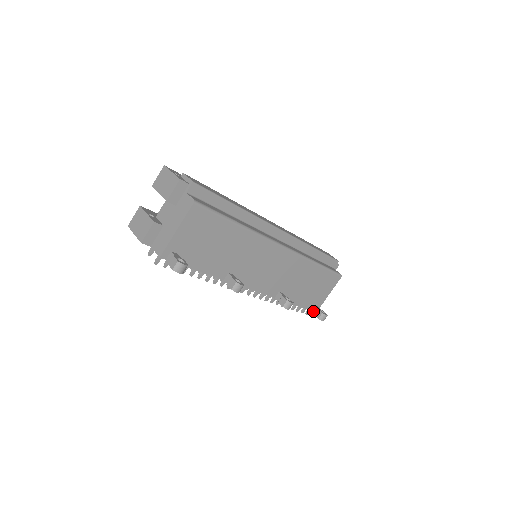
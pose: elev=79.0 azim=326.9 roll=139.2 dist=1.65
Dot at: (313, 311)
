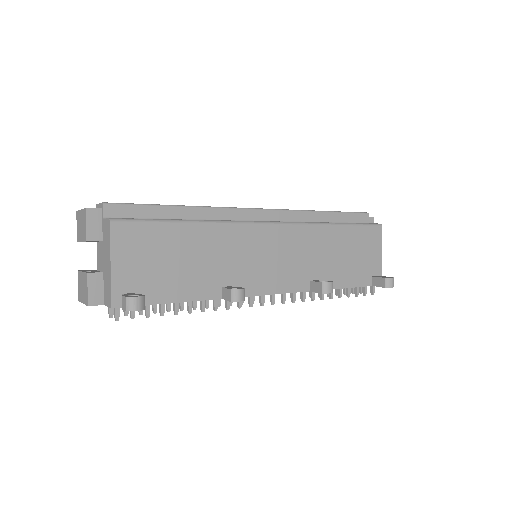
Dot at: (375, 284)
